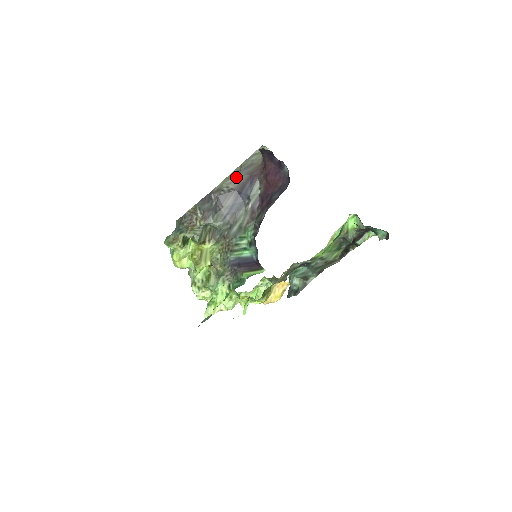
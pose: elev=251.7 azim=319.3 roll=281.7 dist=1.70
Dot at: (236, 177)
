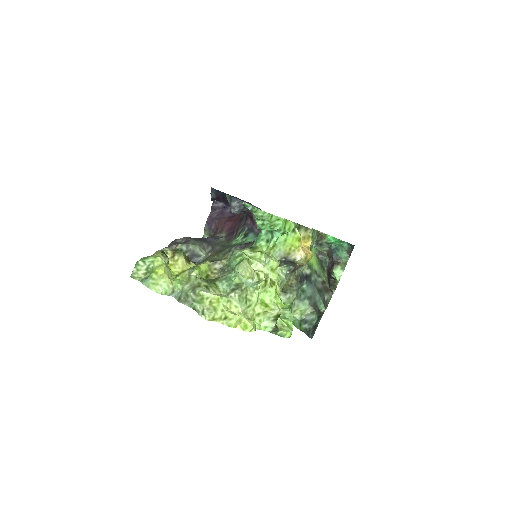
Dot at: occluded
